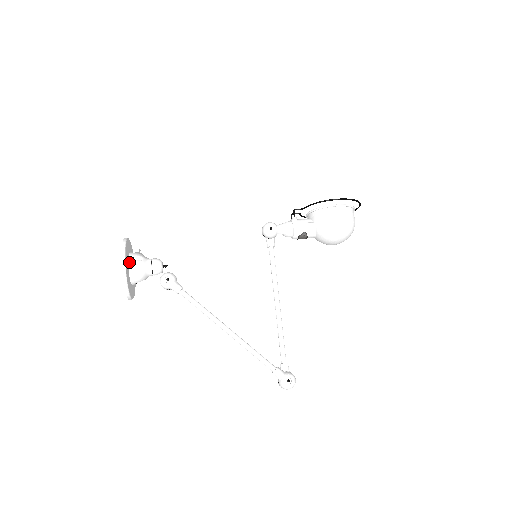
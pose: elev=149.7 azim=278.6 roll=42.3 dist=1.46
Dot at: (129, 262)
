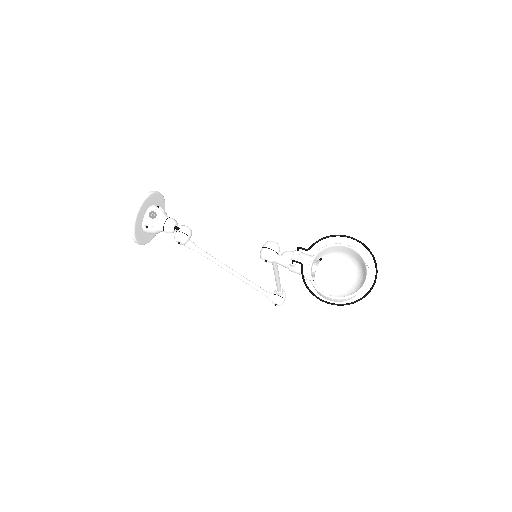
Dot at: (143, 230)
